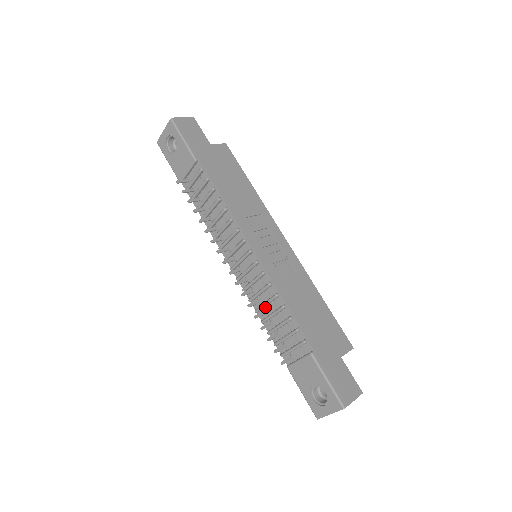
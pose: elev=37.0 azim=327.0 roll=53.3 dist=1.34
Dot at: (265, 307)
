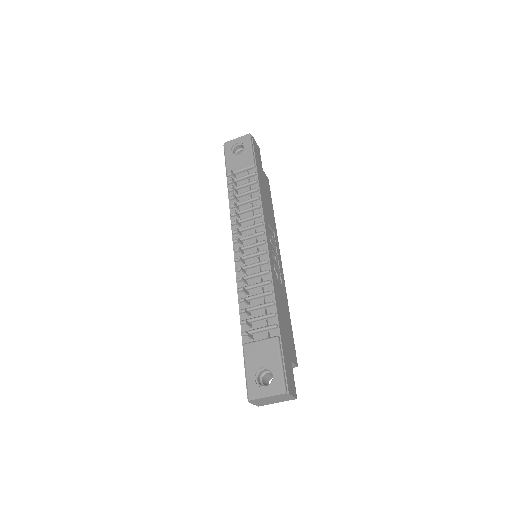
Dot at: (250, 289)
